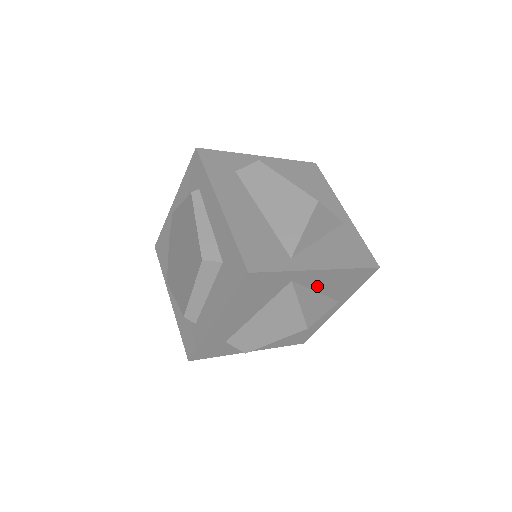
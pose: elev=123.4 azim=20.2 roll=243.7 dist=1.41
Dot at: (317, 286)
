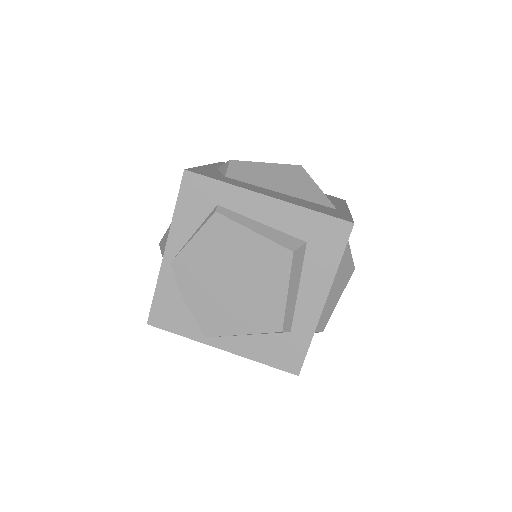
Dot at: occluded
